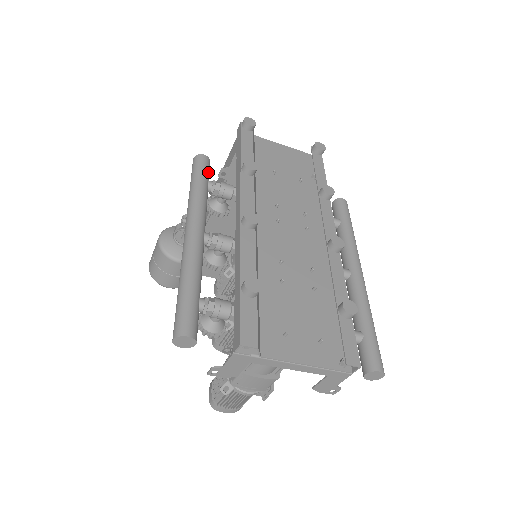
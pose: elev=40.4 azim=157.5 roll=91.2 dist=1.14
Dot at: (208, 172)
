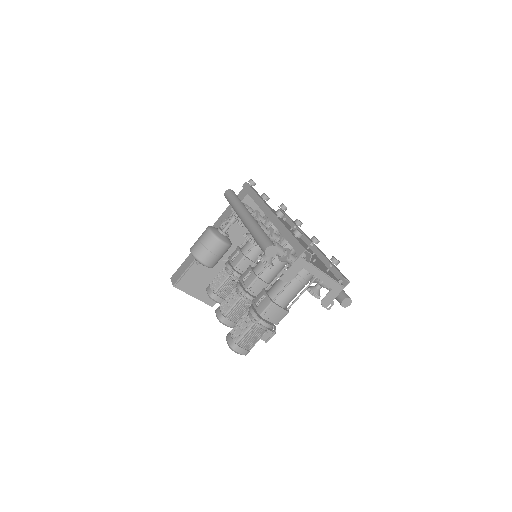
Dot at: occluded
